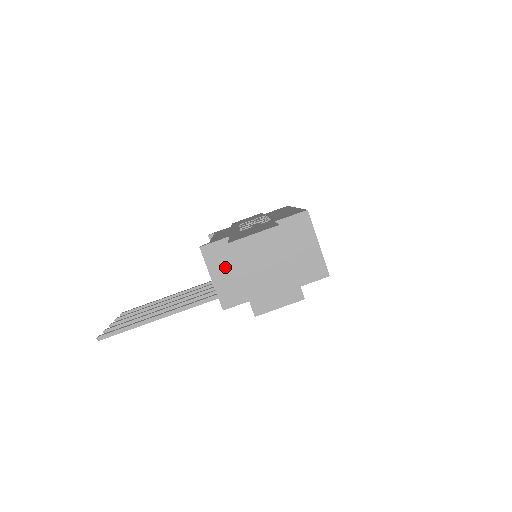
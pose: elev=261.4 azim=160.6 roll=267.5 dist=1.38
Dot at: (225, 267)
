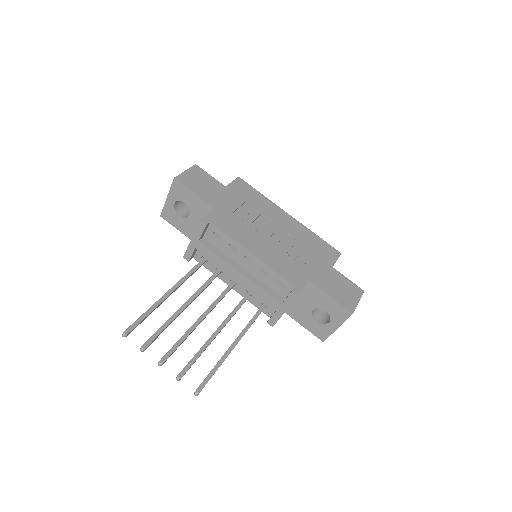
Dot at: occluded
